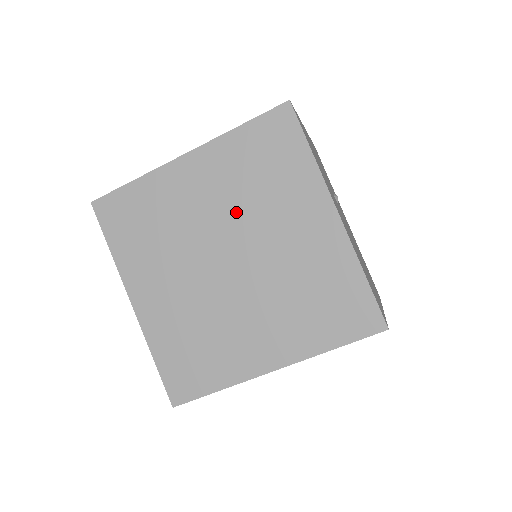
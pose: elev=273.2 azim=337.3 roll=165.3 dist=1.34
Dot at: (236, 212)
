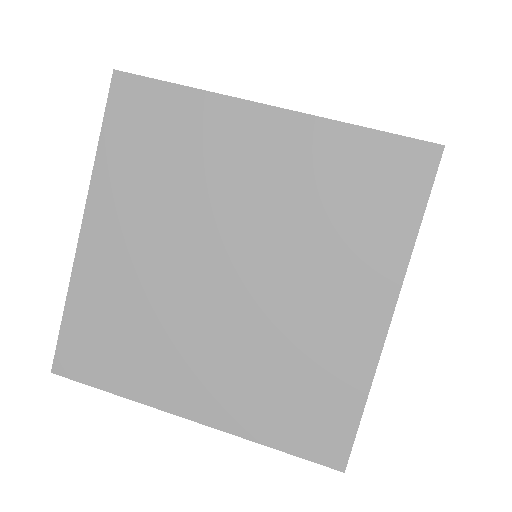
Dot at: (183, 219)
